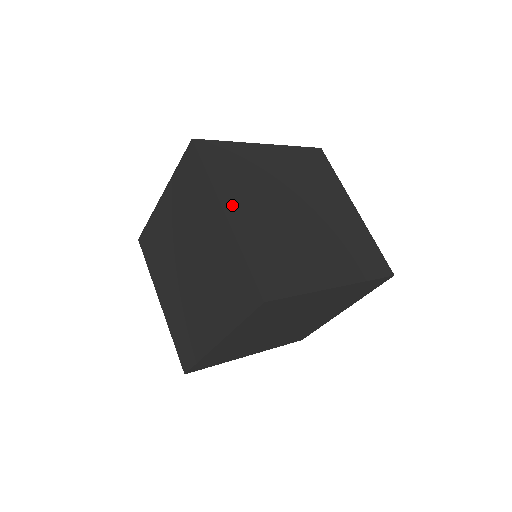
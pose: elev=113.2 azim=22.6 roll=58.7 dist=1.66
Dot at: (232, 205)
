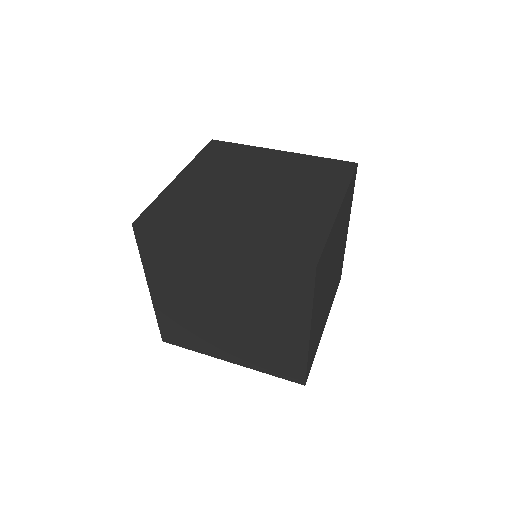
Dot at: (214, 234)
